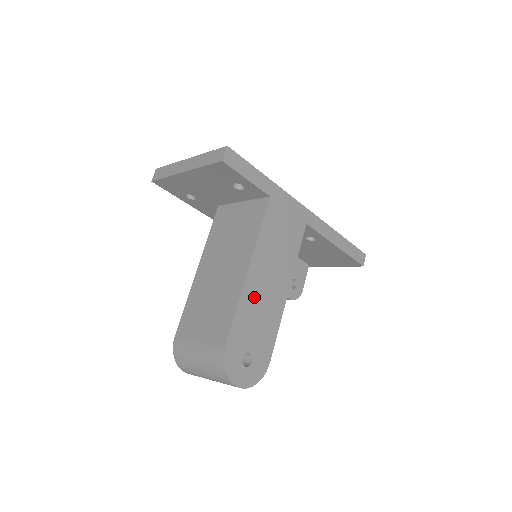
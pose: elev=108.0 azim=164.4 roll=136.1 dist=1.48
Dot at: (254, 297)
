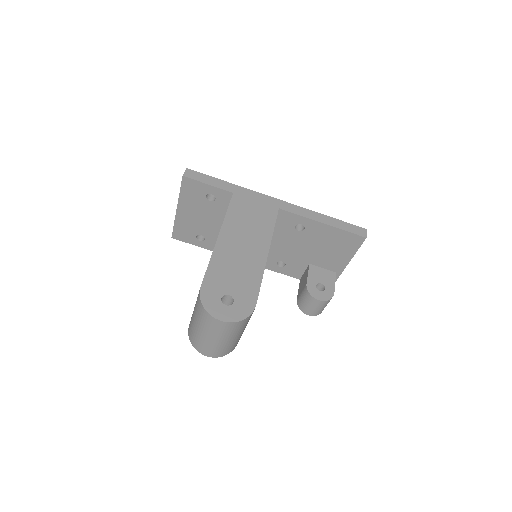
Dot at: (228, 255)
